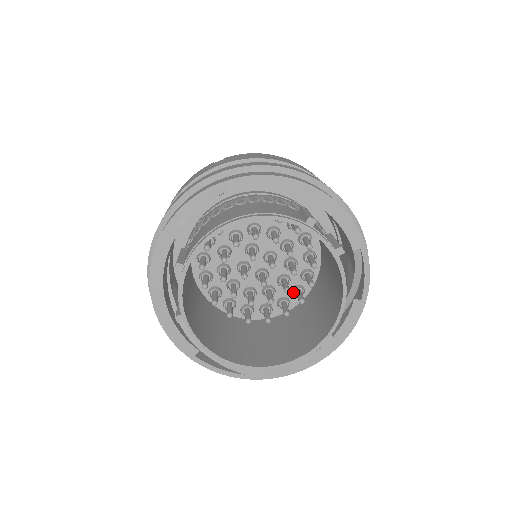
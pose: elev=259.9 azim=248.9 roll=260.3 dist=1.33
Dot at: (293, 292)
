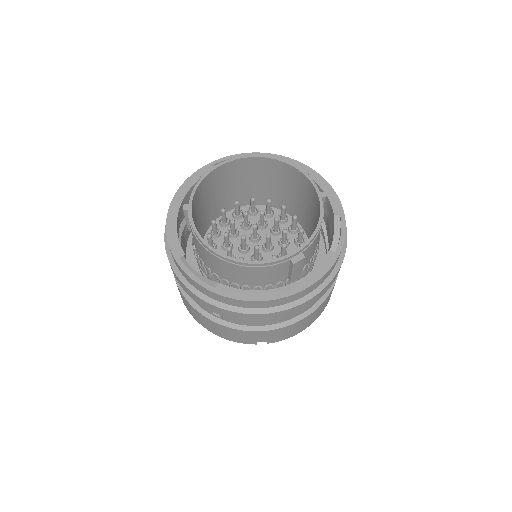
Dot at: occluded
